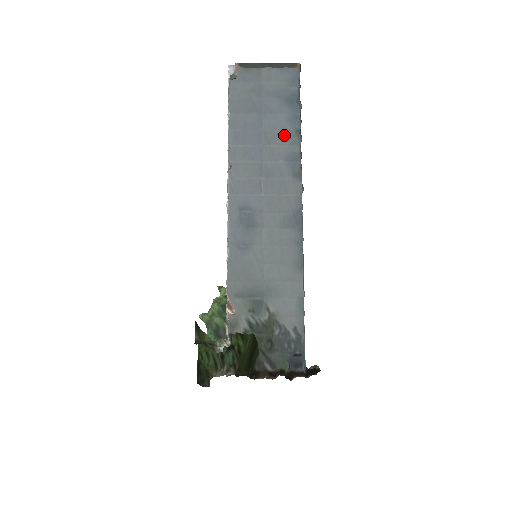
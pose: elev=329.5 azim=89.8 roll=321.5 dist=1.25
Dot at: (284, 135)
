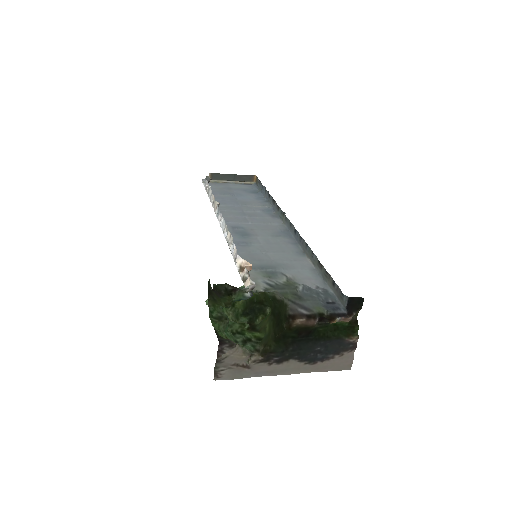
Dot at: (256, 202)
